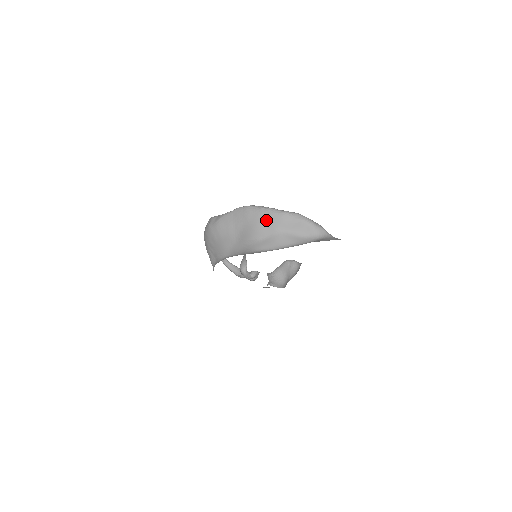
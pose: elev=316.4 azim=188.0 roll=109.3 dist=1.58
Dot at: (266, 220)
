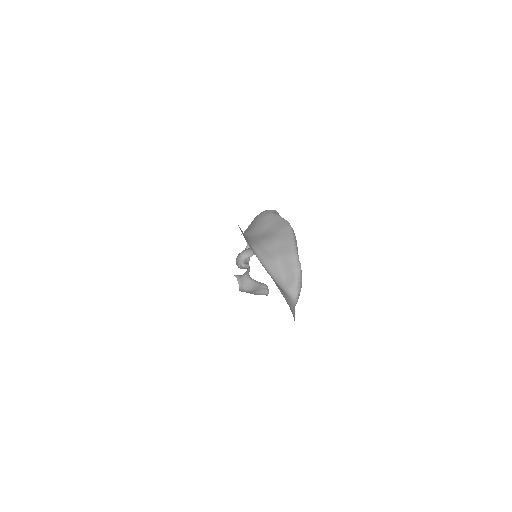
Dot at: (283, 244)
